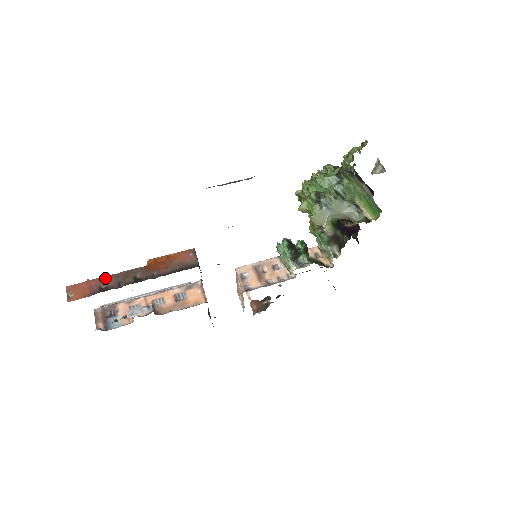
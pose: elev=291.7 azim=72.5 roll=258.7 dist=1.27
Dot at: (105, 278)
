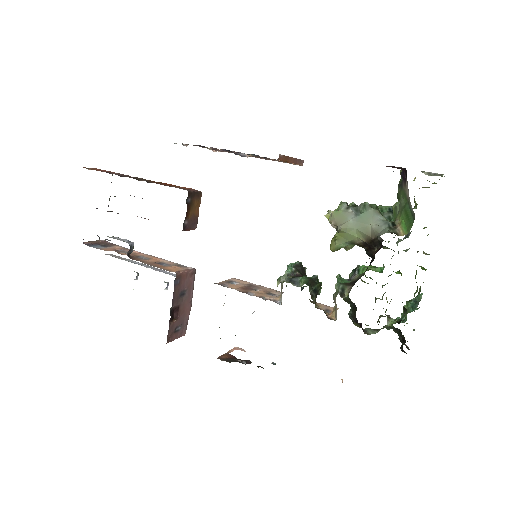
Dot at: (121, 174)
